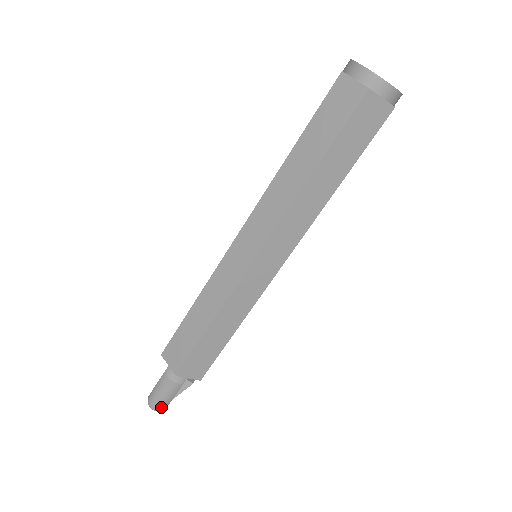
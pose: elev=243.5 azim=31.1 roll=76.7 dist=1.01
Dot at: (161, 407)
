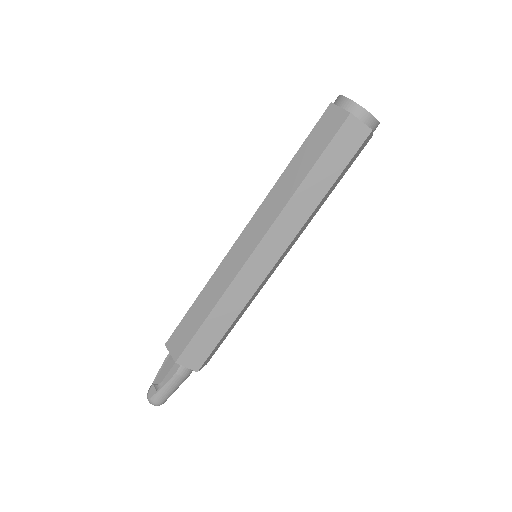
Dot at: occluded
